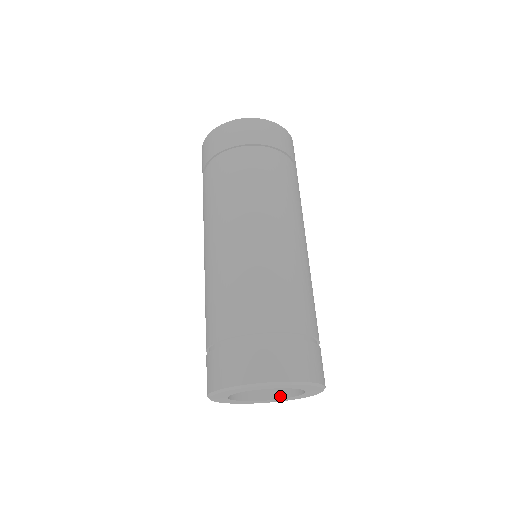
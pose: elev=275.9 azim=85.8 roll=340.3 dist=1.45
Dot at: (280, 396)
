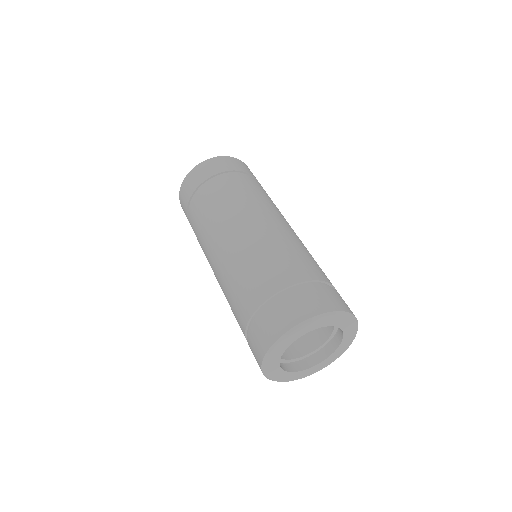
Dot at: (329, 353)
